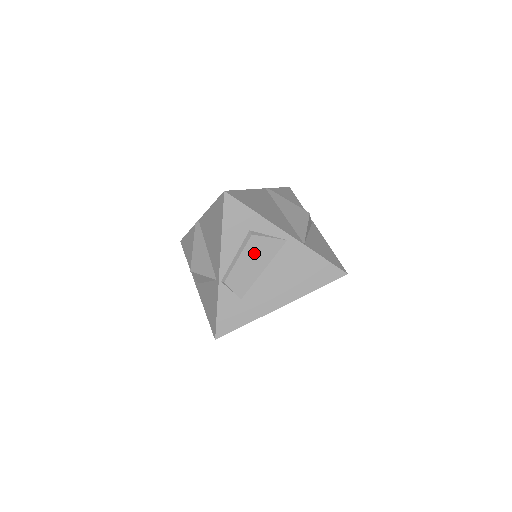
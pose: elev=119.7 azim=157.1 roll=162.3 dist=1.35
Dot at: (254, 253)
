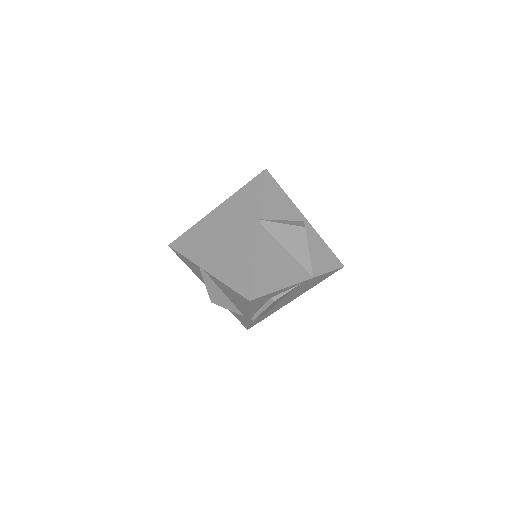
Dot at: occluded
